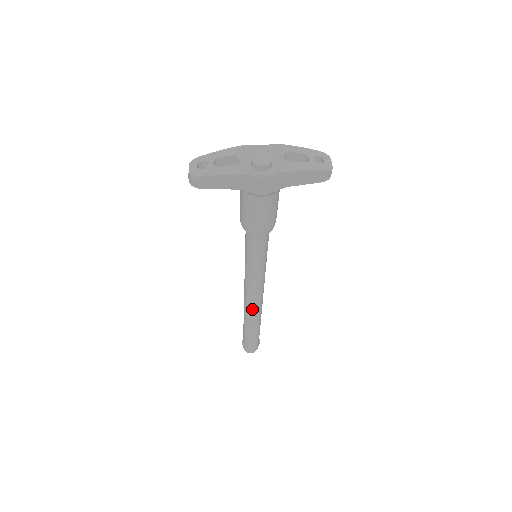
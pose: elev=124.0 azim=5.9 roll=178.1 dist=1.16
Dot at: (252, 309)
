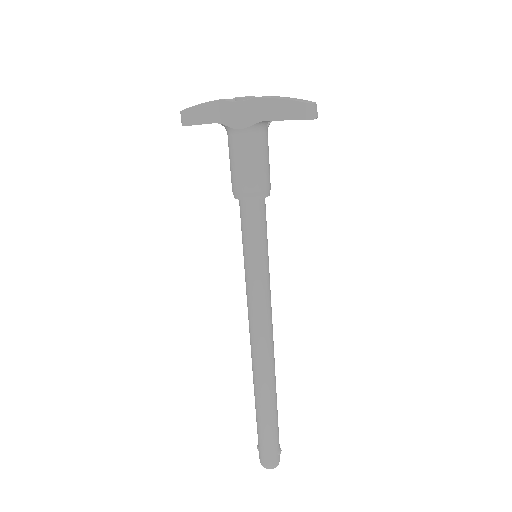
Dot at: (256, 355)
